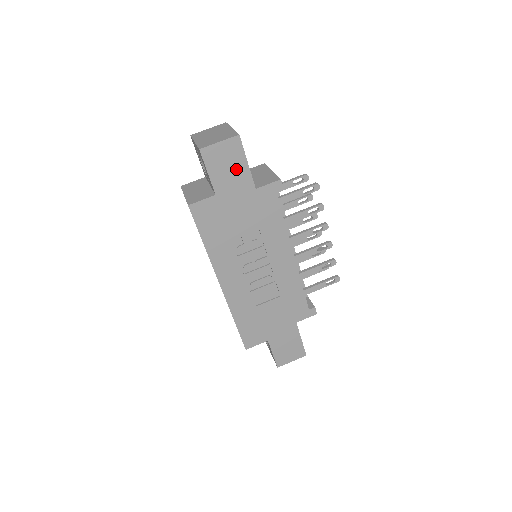
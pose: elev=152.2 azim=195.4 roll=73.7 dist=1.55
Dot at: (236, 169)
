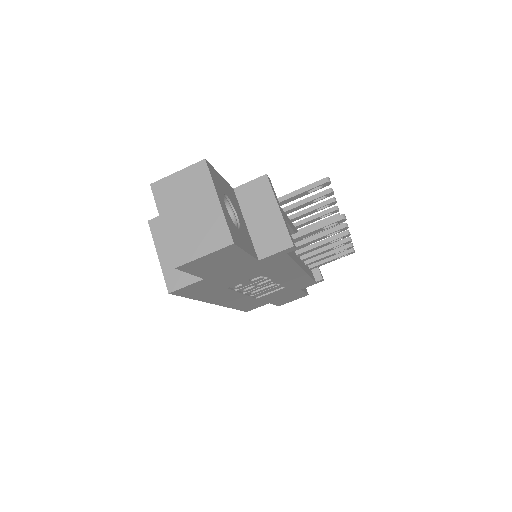
Dot at: (230, 260)
